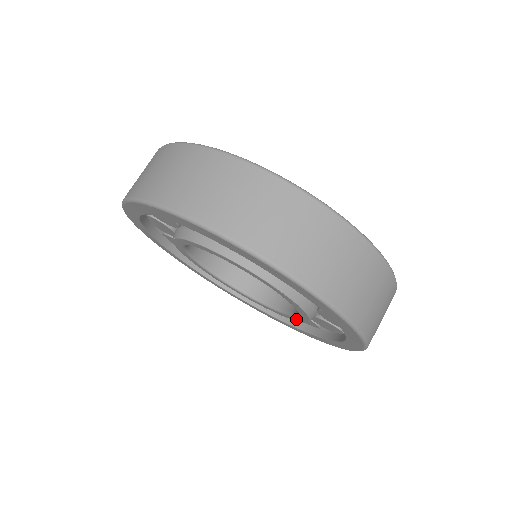
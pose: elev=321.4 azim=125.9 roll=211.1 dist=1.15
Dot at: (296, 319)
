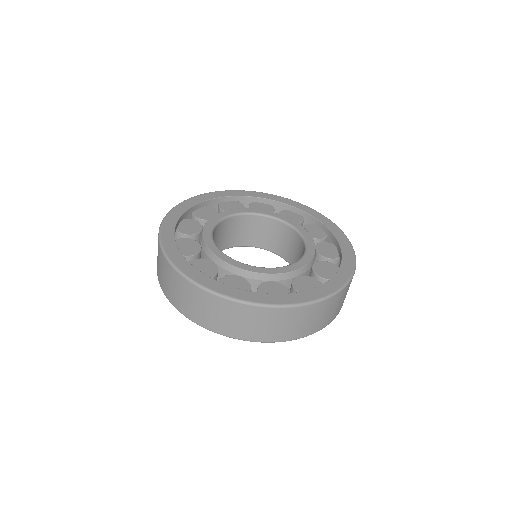
Dot at: occluded
